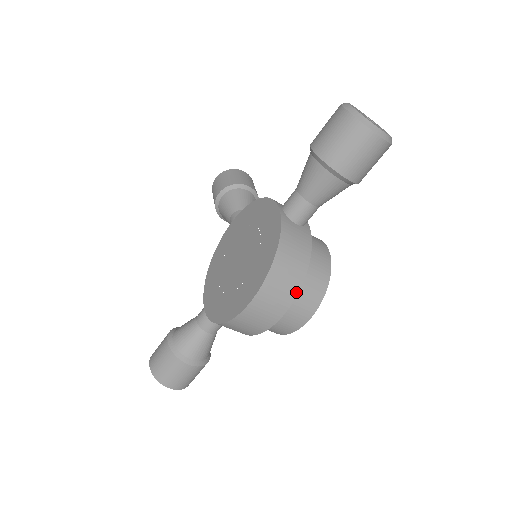
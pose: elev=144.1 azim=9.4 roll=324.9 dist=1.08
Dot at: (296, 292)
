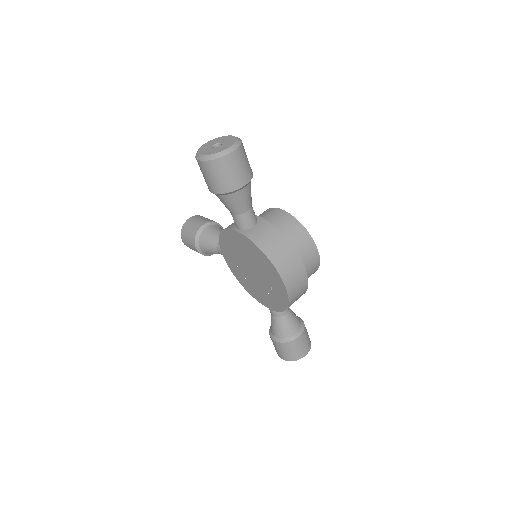
Dot at: (297, 255)
